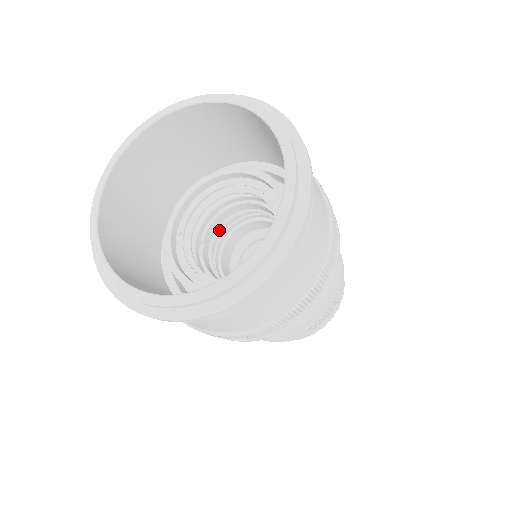
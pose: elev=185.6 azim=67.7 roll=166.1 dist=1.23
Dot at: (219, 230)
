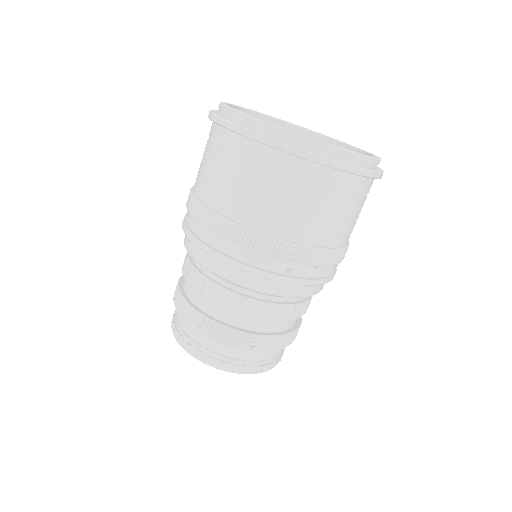
Dot at: occluded
